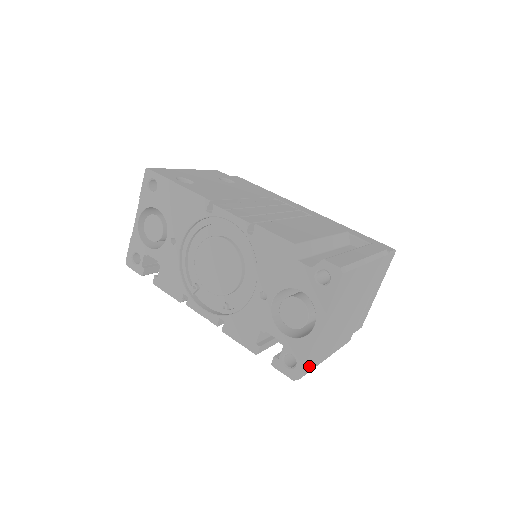
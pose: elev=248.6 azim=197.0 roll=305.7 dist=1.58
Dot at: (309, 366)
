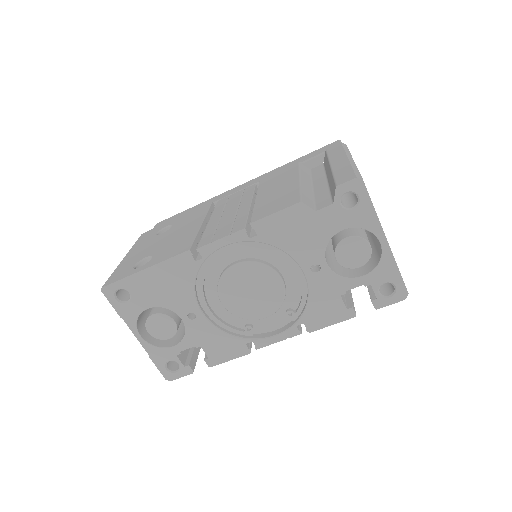
Dot at: occluded
